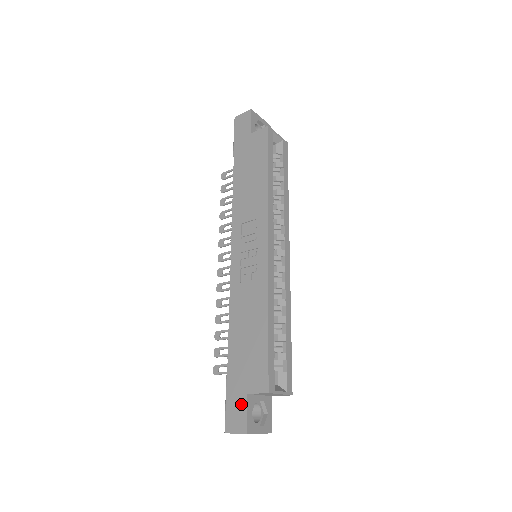
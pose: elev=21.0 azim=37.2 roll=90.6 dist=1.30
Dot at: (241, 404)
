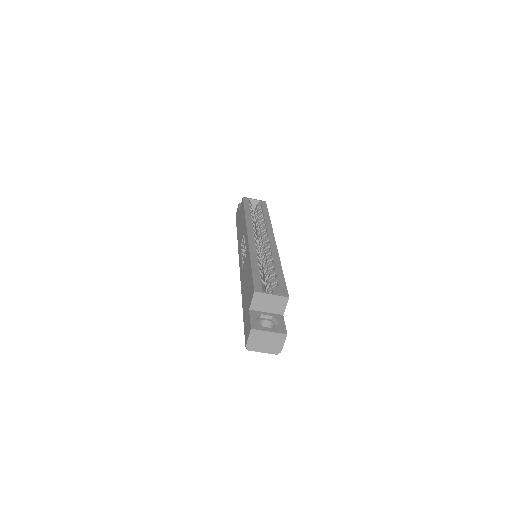
Dot at: (248, 319)
